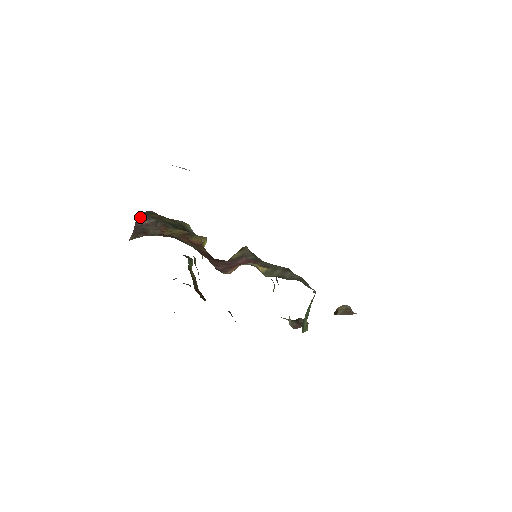
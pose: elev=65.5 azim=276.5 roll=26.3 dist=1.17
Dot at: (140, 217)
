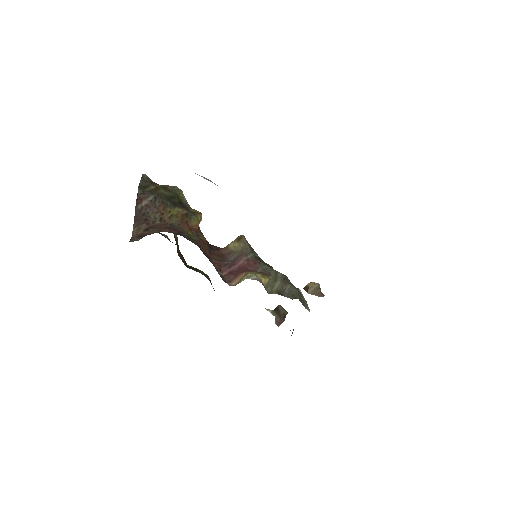
Dot at: (139, 195)
